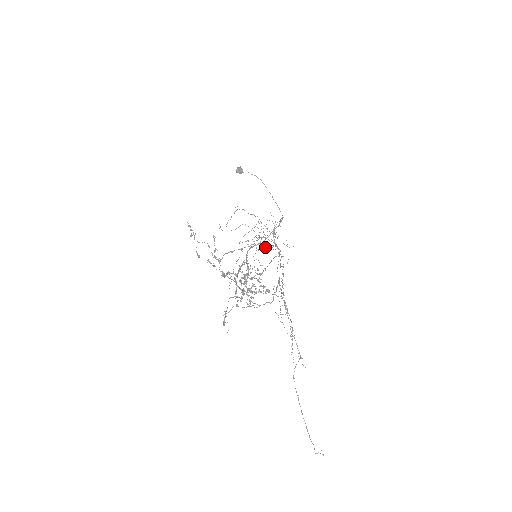
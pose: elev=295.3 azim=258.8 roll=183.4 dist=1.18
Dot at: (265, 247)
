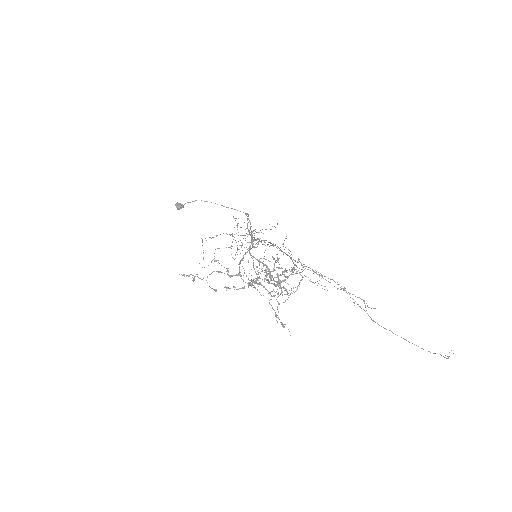
Dot at: (258, 241)
